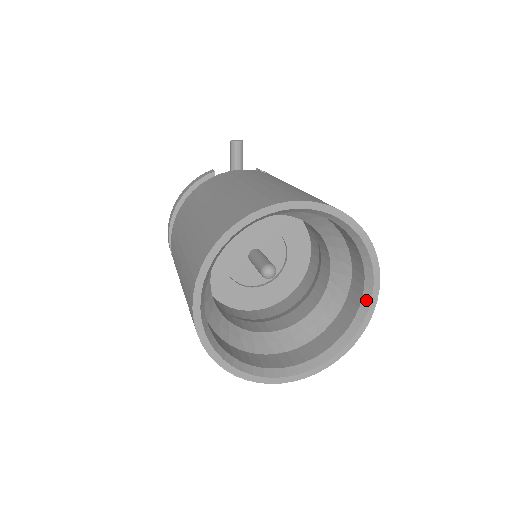
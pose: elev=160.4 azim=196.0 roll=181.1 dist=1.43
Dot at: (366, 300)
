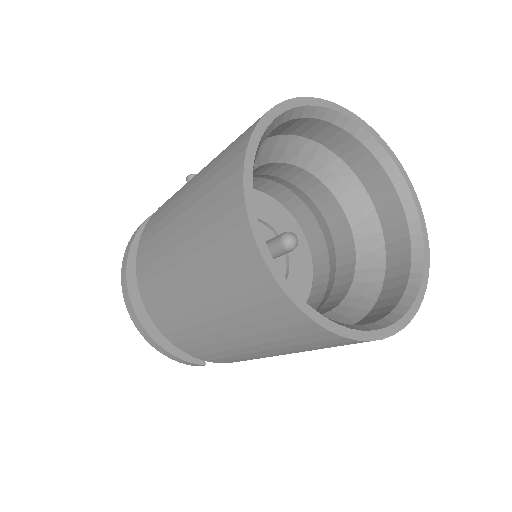
Dot at: (416, 236)
